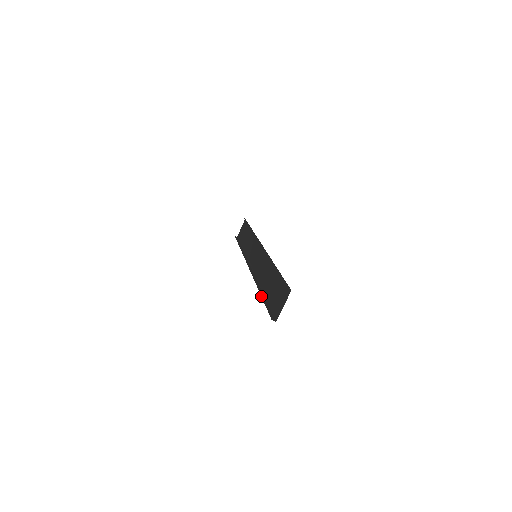
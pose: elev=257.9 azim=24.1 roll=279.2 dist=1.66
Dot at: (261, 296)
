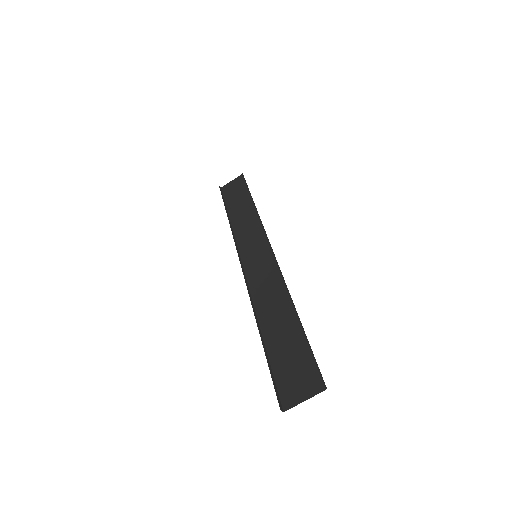
Dot at: (262, 342)
